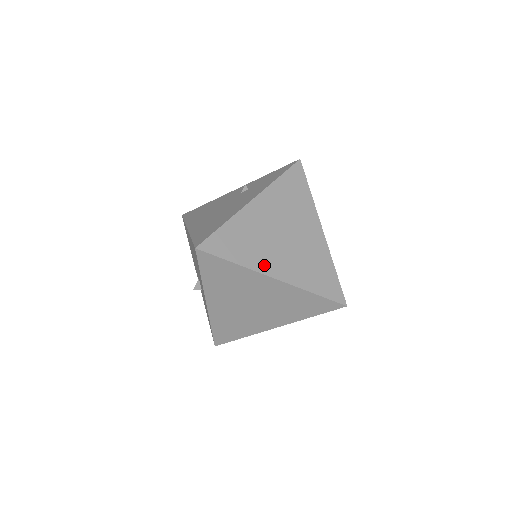
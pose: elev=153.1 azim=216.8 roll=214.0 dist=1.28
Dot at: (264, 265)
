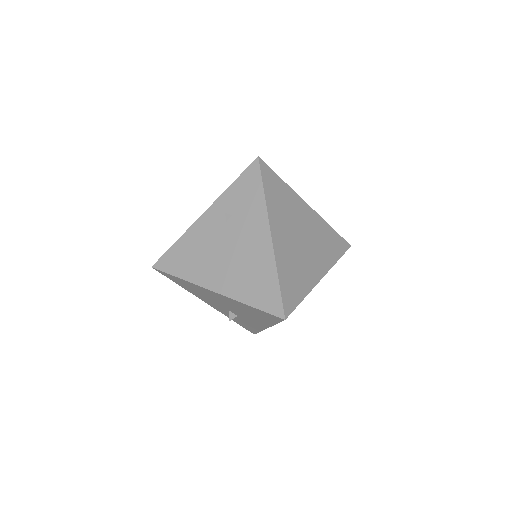
Dot at: (312, 277)
